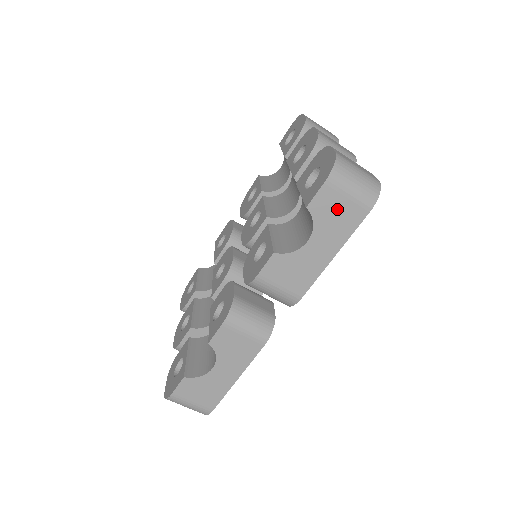
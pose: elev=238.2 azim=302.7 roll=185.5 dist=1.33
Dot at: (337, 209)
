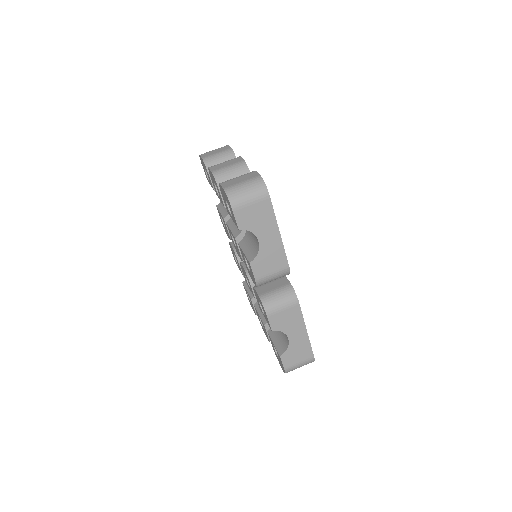
Dot at: (253, 214)
